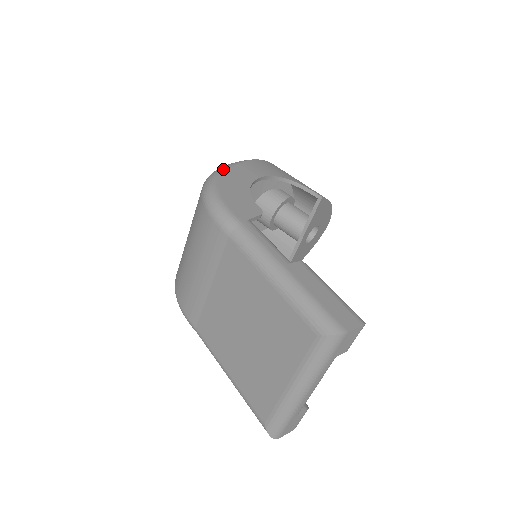
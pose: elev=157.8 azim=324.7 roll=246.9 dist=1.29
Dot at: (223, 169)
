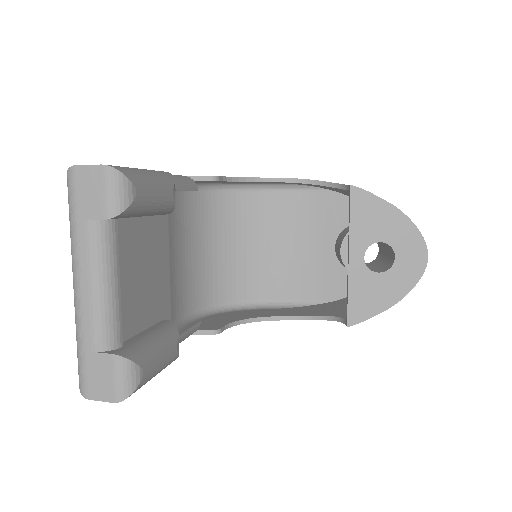
Dot at: occluded
